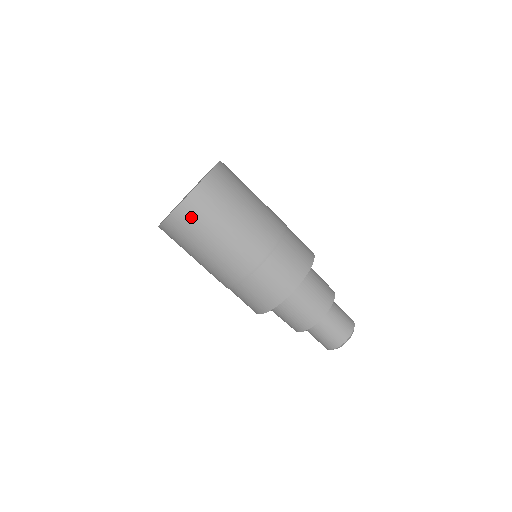
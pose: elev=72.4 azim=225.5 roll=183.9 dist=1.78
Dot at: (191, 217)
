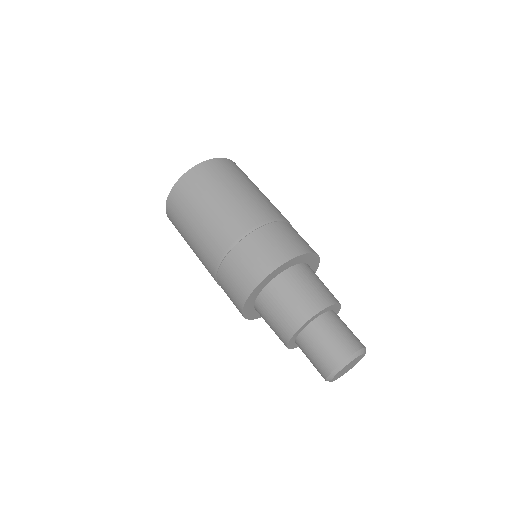
Dot at: (176, 207)
